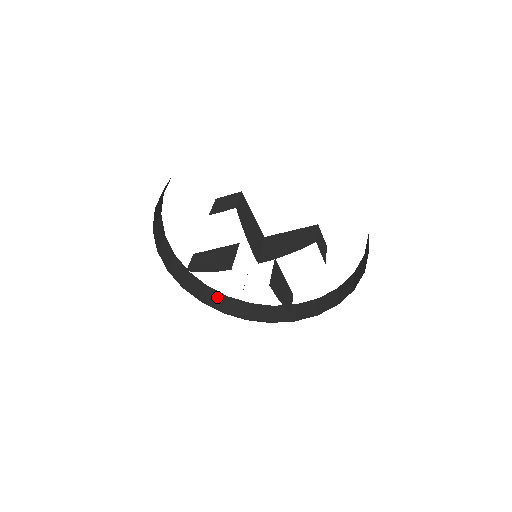
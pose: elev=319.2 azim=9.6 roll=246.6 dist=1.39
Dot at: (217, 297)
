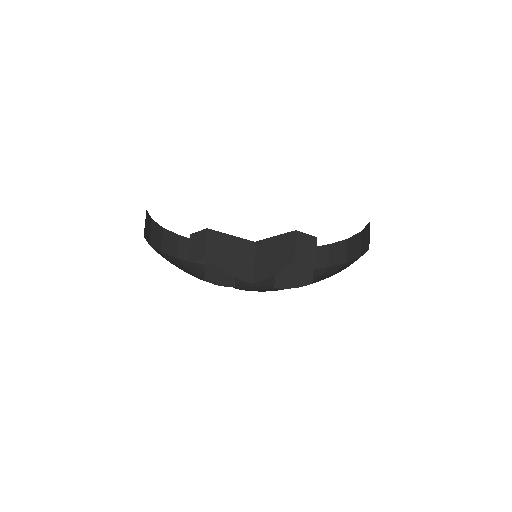
Dot at: occluded
